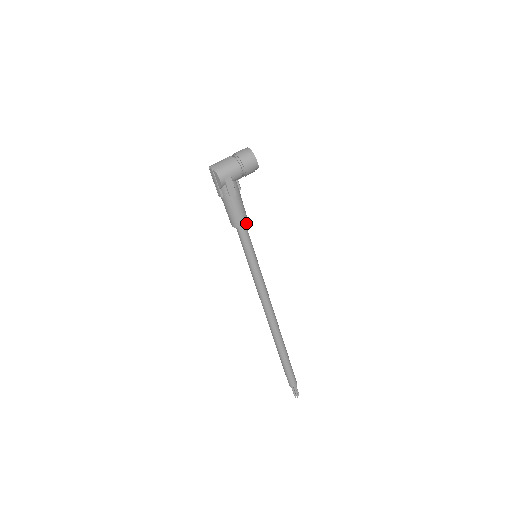
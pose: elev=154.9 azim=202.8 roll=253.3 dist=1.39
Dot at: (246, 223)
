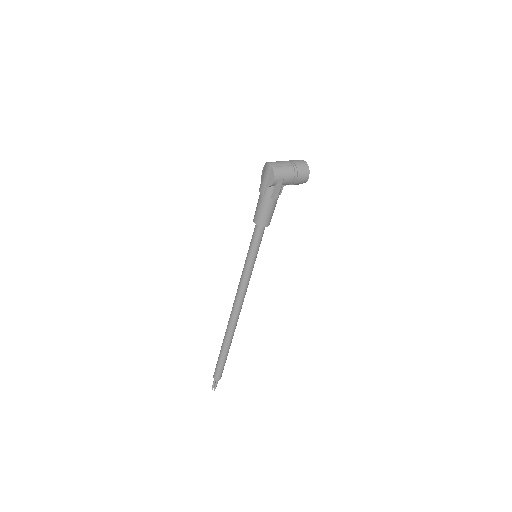
Dot at: (268, 225)
